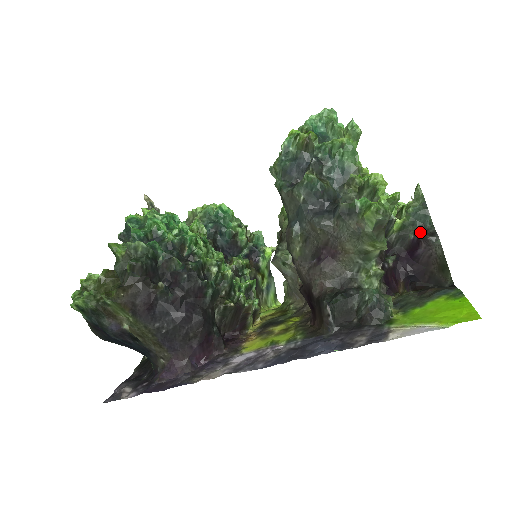
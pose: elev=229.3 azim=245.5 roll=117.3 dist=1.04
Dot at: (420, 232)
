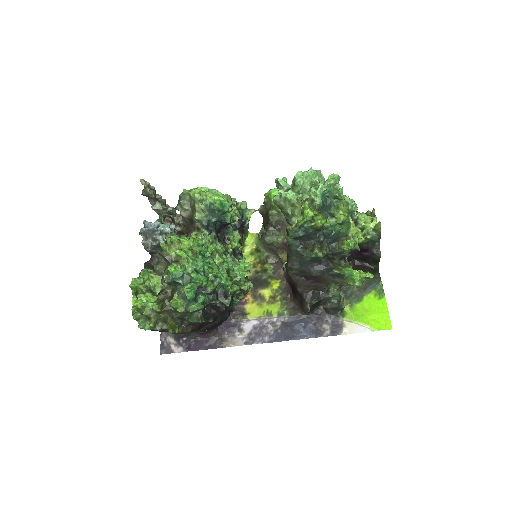
Dot at: (370, 248)
